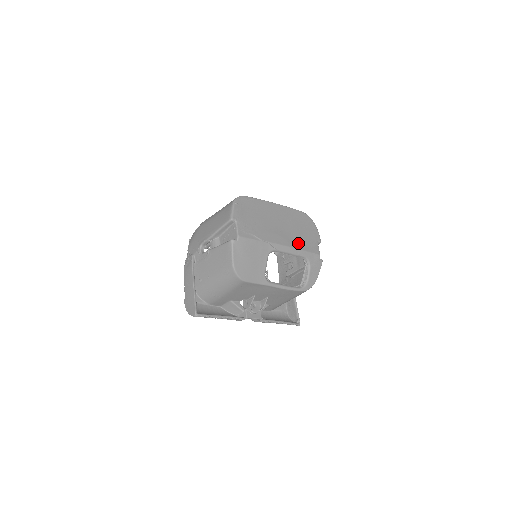
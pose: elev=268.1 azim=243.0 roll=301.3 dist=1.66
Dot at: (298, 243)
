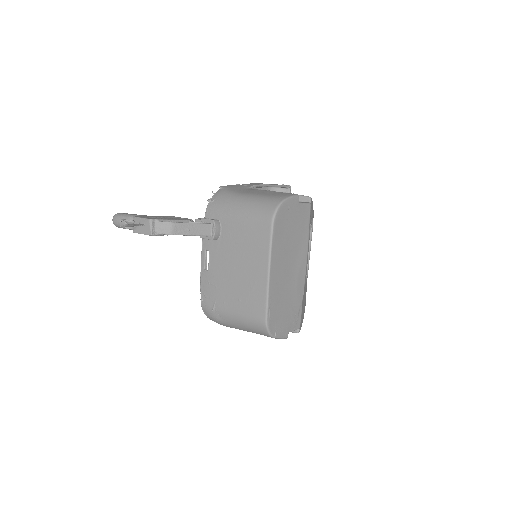
Dot at: (303, 242)
